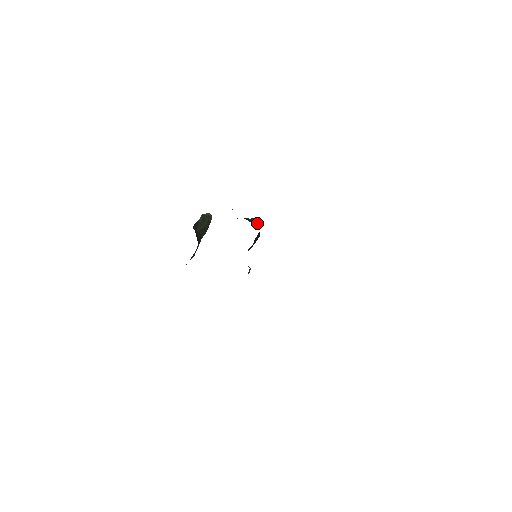
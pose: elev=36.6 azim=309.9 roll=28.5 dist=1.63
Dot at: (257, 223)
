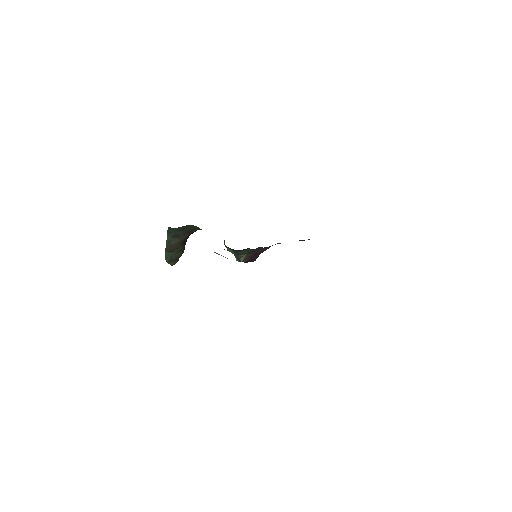
Dot at: occluded
